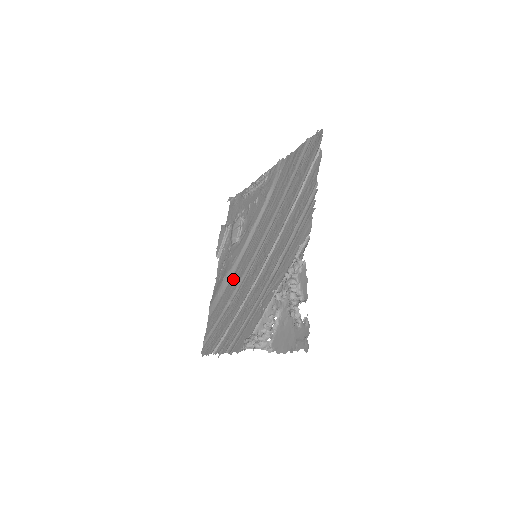
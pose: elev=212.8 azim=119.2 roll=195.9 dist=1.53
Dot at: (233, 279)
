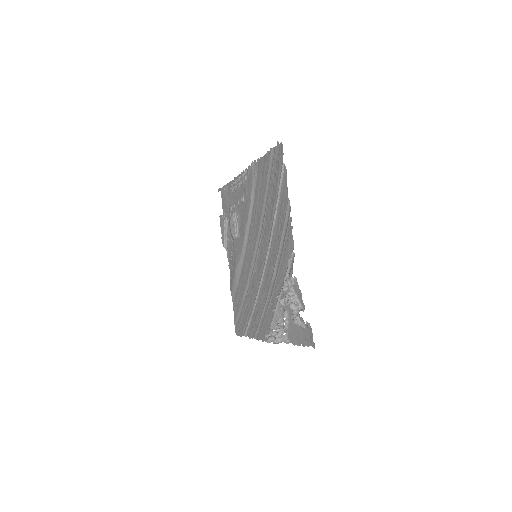
Dot at: (243, 272)
